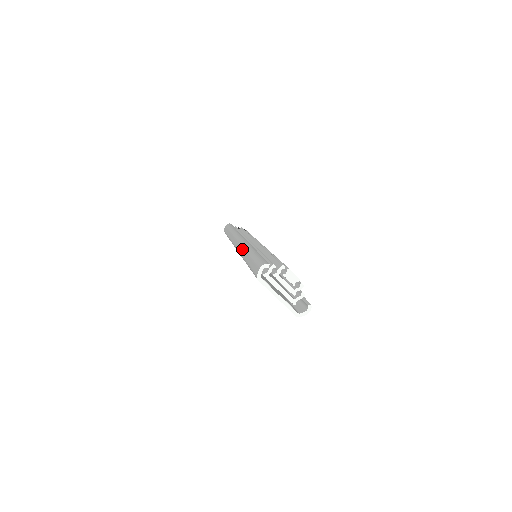
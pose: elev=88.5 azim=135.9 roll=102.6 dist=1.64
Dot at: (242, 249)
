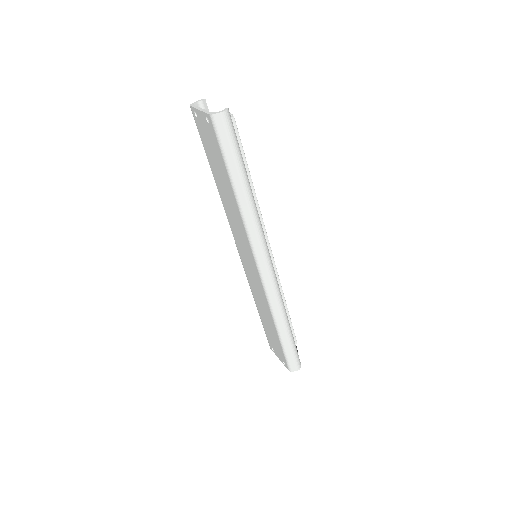
Dot at: occluded
